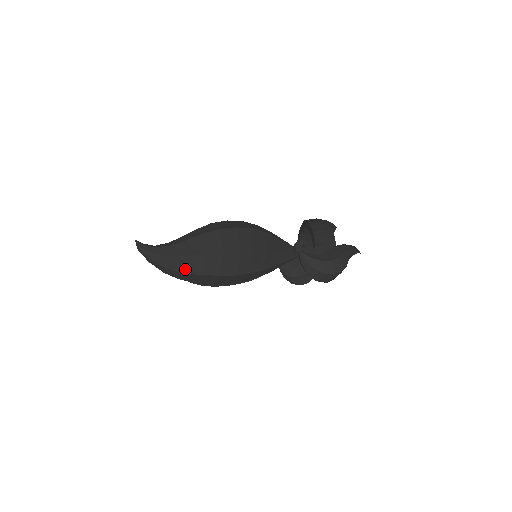
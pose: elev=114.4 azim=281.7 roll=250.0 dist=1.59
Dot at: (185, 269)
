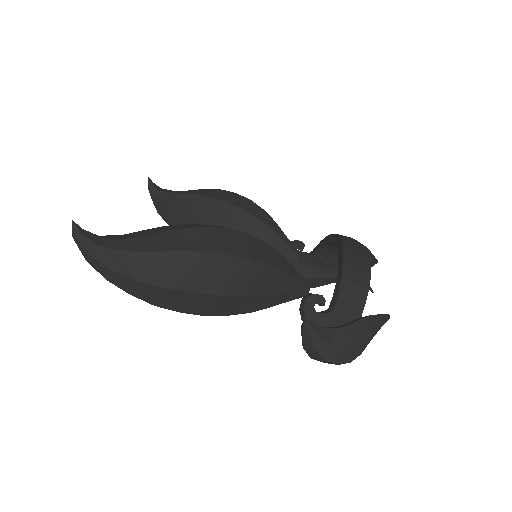
Dot at: (132, 291)
